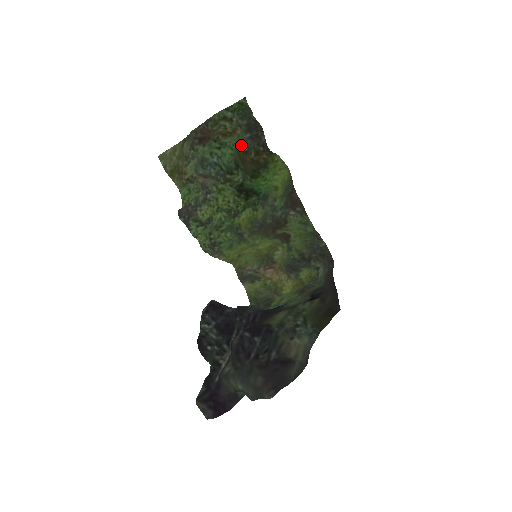
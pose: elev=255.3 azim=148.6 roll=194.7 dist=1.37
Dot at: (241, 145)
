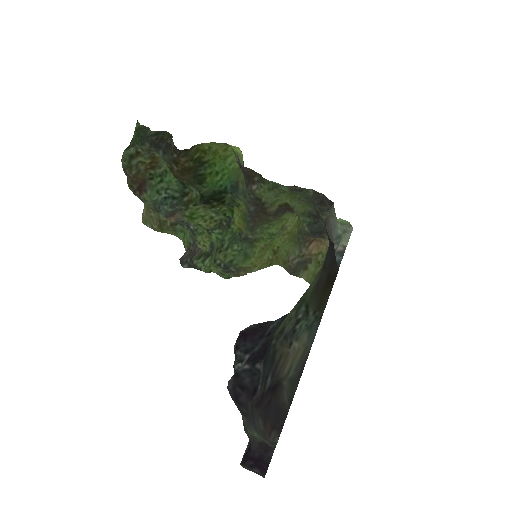
Dot at: (167, 165)
